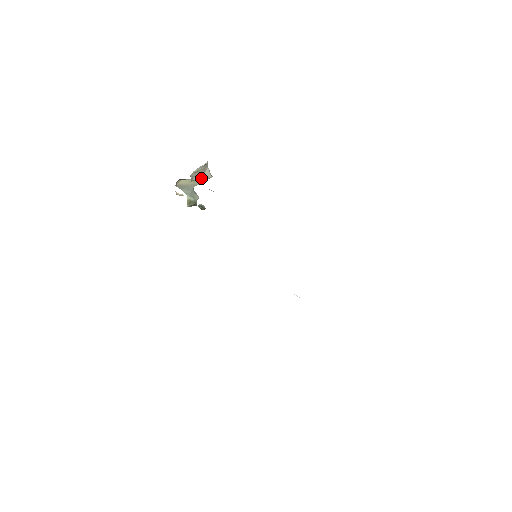
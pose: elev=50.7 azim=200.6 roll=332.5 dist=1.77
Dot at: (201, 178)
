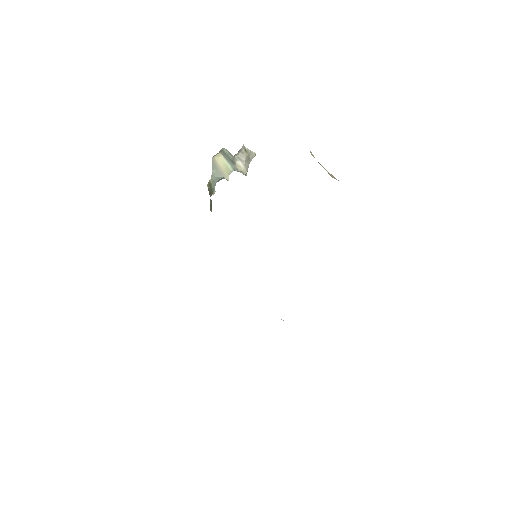
Dot at: (242, 163)
